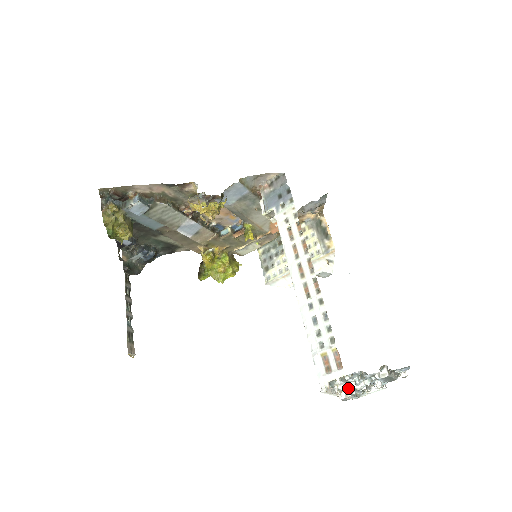
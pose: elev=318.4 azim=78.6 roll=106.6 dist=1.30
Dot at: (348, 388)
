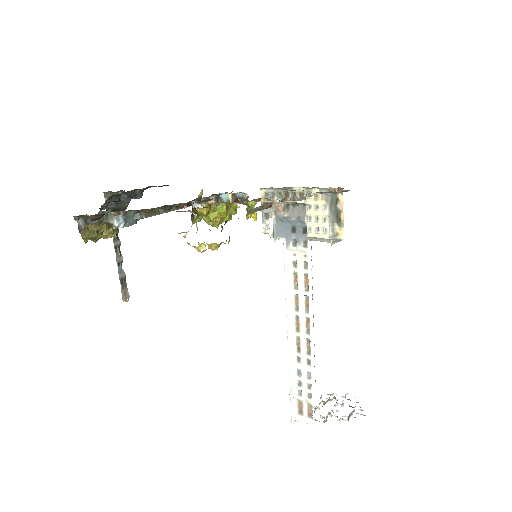
Dot at: (314, 407)
